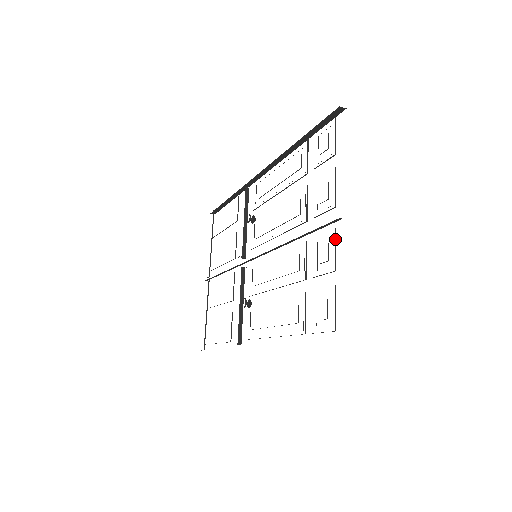
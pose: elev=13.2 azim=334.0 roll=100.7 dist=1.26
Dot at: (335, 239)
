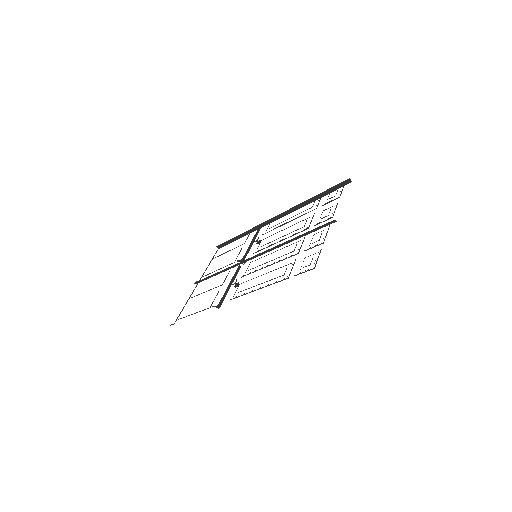
Dot at: occluded
